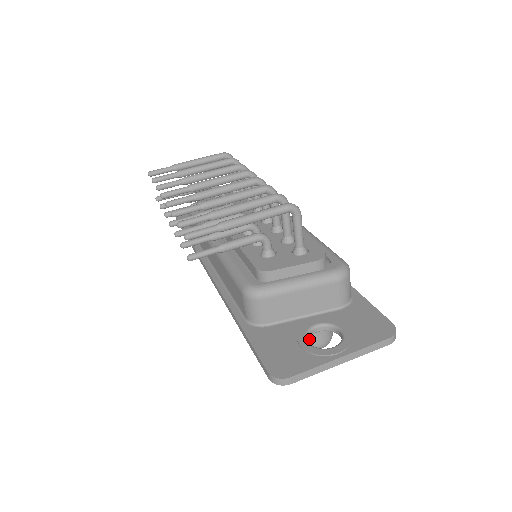
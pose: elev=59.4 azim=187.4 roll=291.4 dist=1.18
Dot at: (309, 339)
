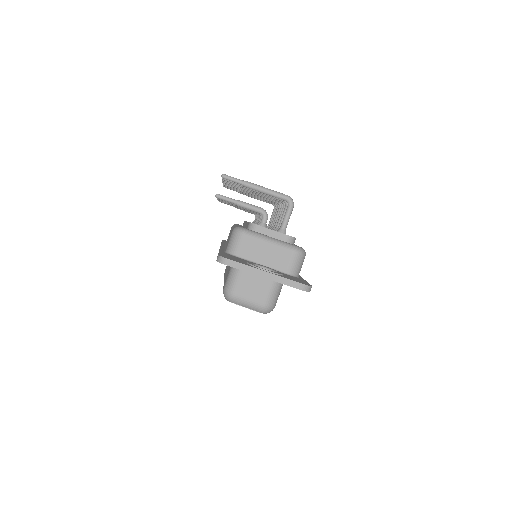
Dot at: (256, 294)
